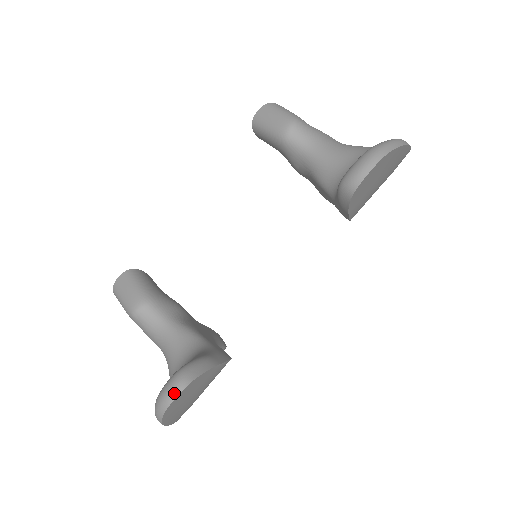
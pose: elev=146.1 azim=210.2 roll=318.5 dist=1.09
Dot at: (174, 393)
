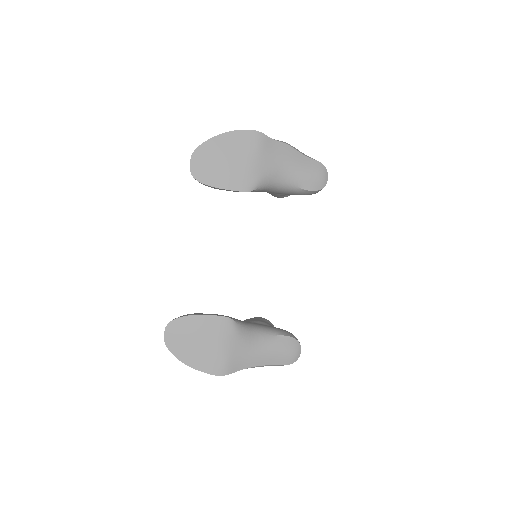
Dot at: (165, 330)
